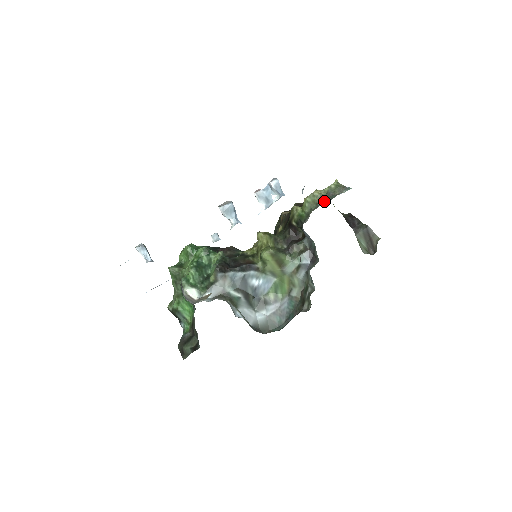
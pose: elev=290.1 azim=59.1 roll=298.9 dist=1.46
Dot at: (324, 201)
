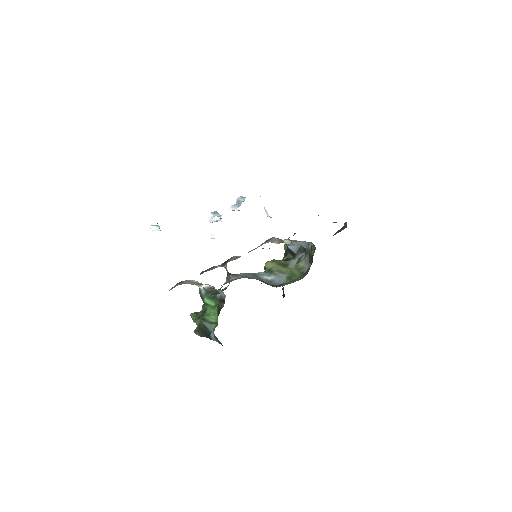
Dot at: occluded
